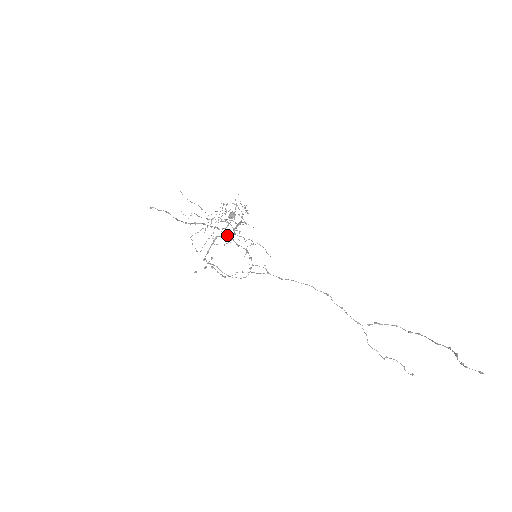
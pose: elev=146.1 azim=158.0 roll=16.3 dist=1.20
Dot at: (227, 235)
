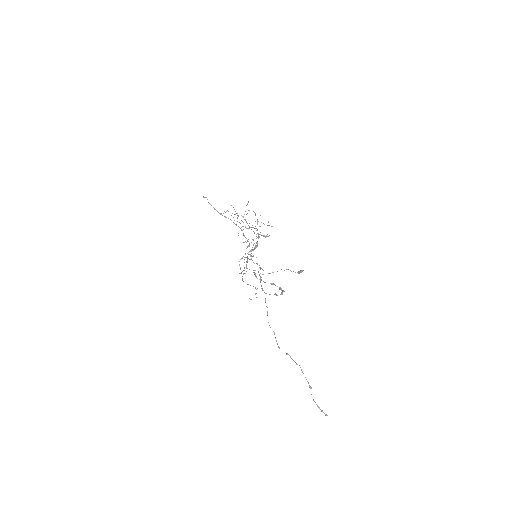
Dot at: occluded
